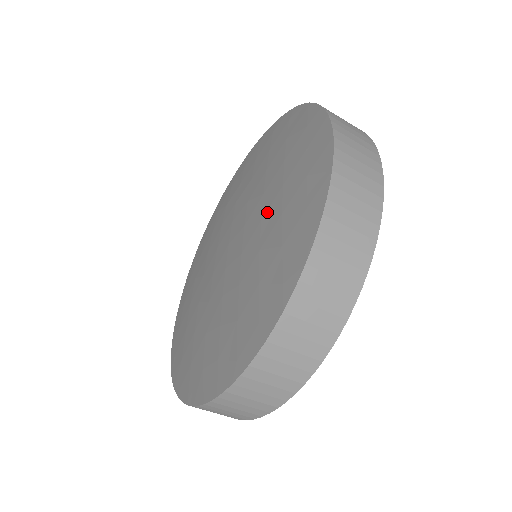
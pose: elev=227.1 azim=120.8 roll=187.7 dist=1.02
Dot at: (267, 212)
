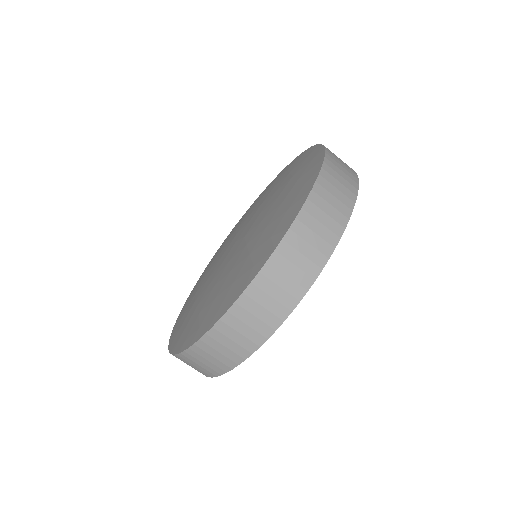
Dot at: (250, 242)
